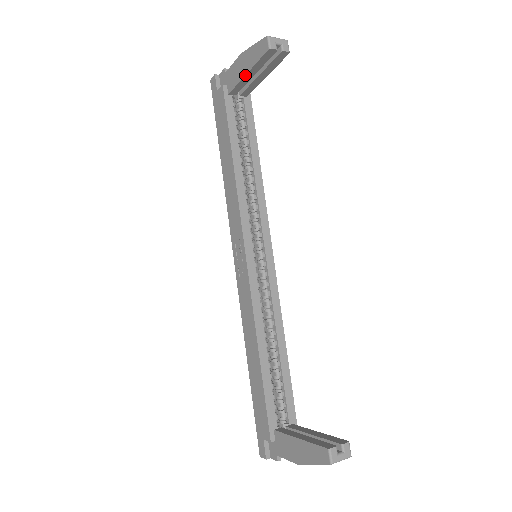
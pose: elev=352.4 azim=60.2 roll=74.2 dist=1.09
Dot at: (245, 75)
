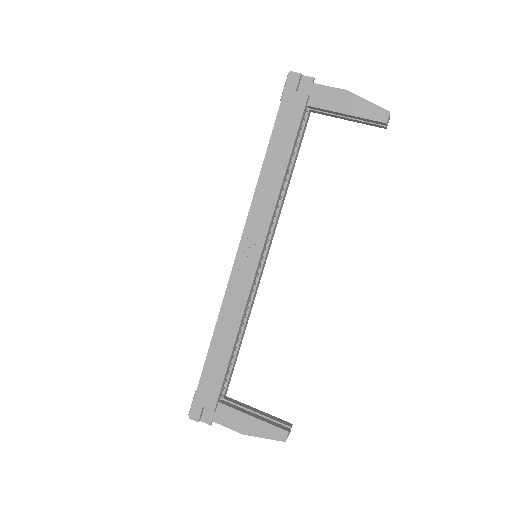
Dot at: (342, 113)
